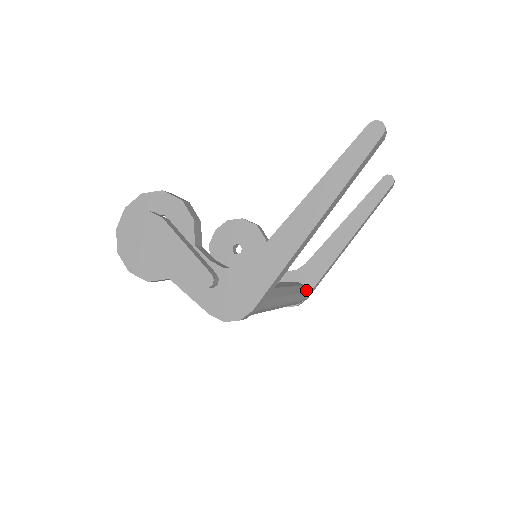
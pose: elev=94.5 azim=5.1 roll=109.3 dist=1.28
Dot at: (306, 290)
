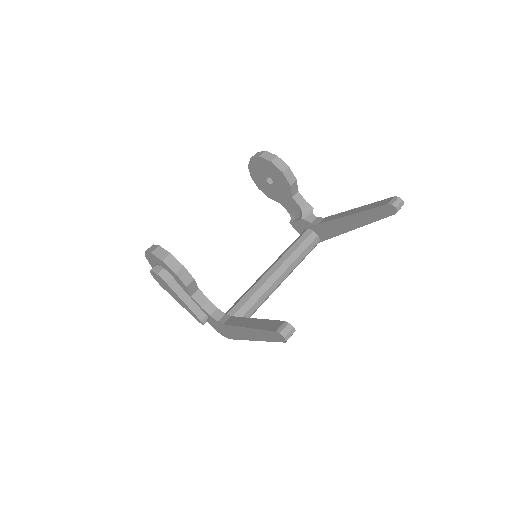
Dot at: (319, 239)
